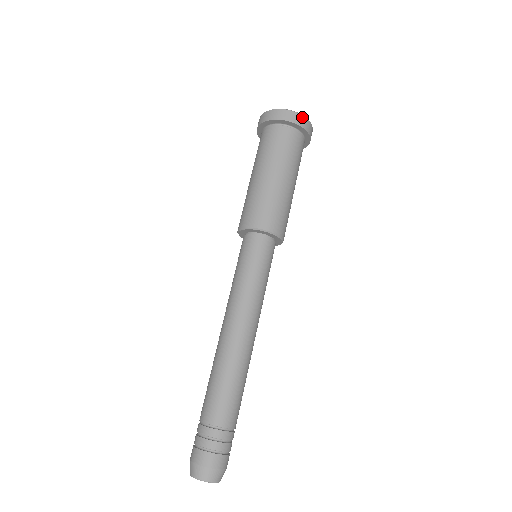
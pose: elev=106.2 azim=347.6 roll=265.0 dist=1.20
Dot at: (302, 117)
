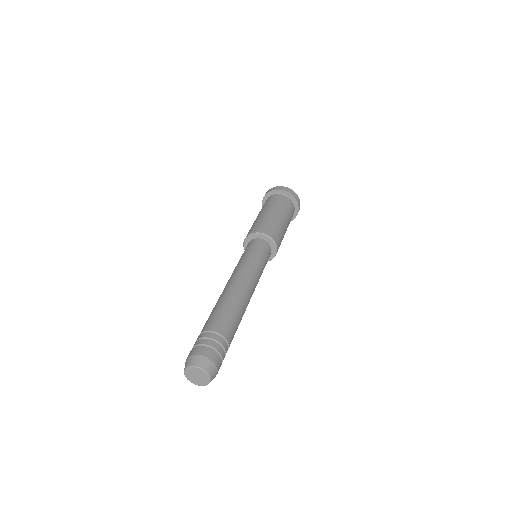
Dot at: (280, 187)
